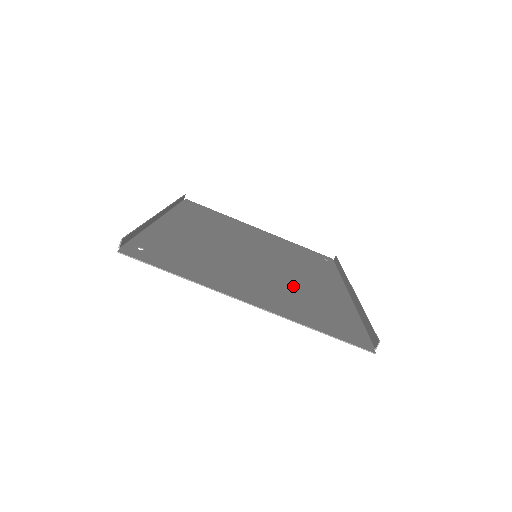
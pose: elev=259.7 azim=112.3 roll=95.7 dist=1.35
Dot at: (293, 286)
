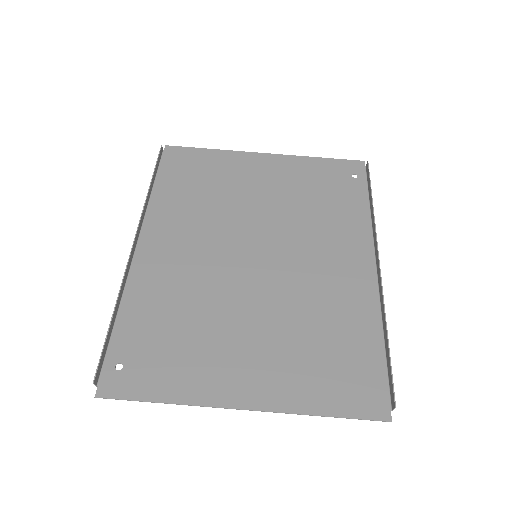
Dot at: (300, 311)
